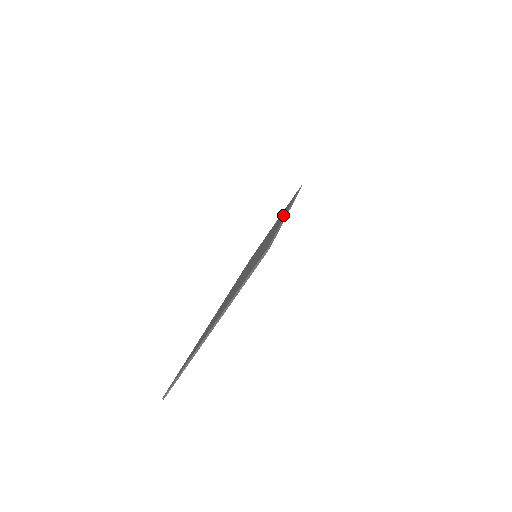
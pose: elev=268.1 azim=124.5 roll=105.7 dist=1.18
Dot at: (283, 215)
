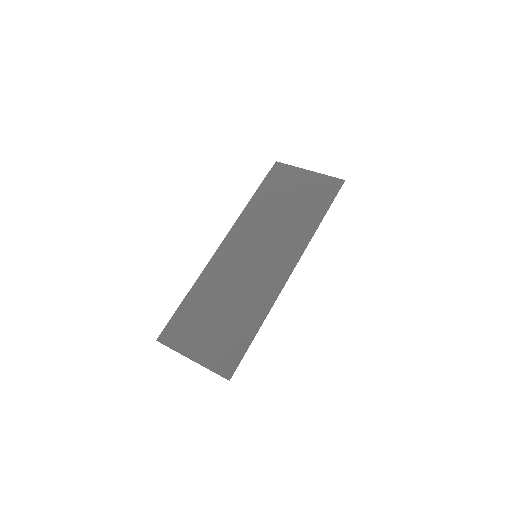
Dot at: (284, 270)
